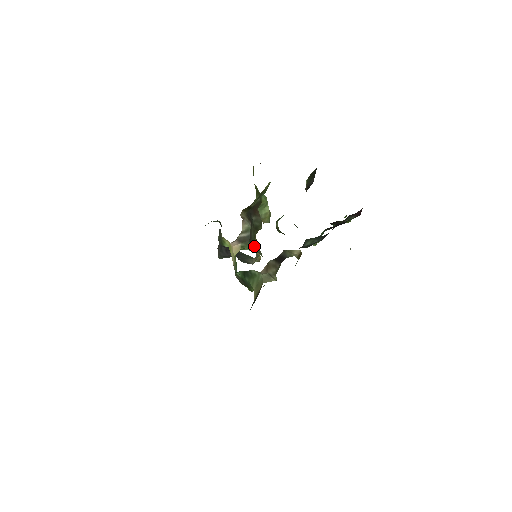
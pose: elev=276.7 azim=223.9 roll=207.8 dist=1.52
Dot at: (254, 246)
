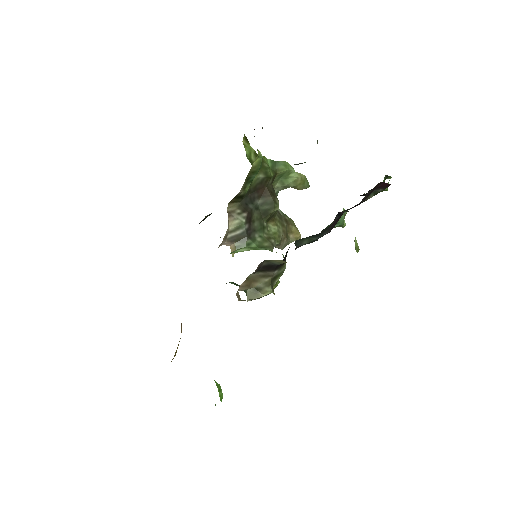
Dot at: (260, 239)
